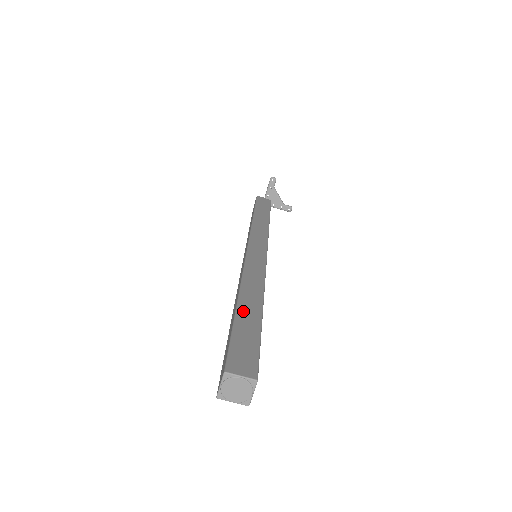
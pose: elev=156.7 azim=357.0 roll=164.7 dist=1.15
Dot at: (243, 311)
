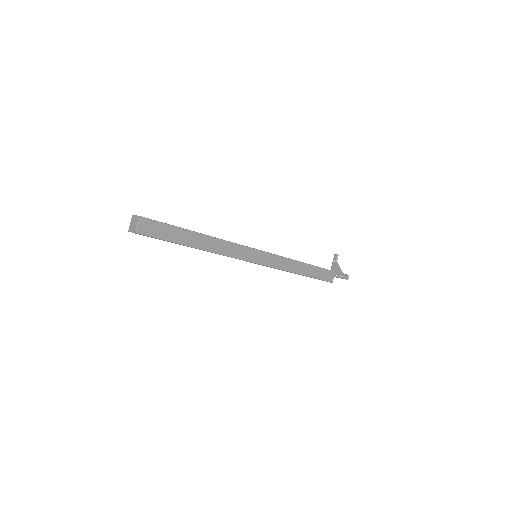
Dot at: occluded
